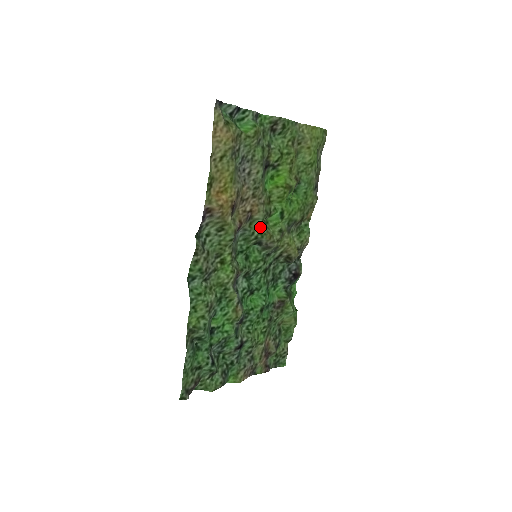
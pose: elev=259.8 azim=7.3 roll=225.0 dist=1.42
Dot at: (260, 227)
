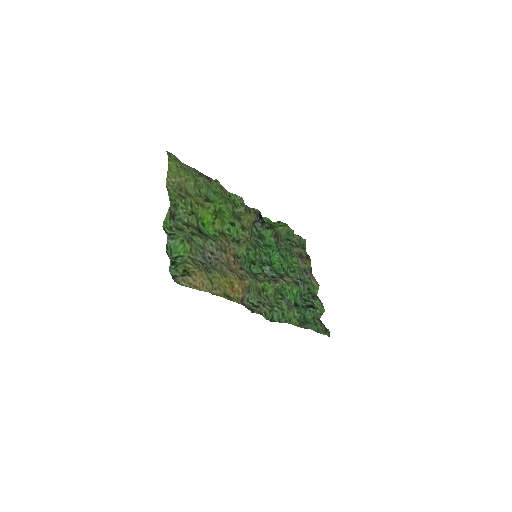
Dot at: (242, 249)
